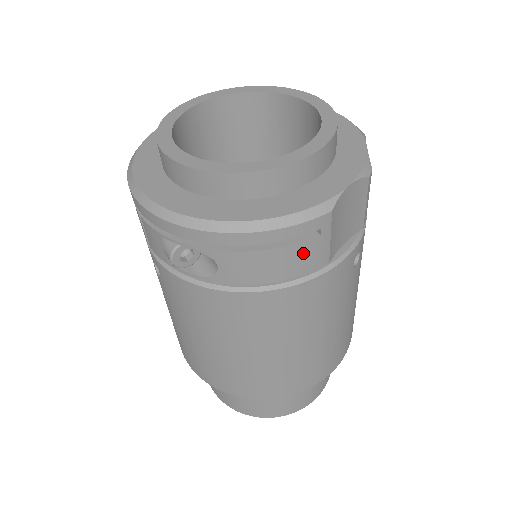
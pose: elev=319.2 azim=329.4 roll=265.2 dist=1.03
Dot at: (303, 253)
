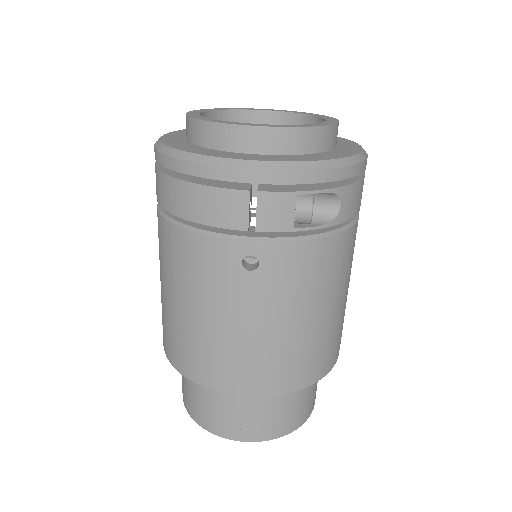
Dot at: occluded
